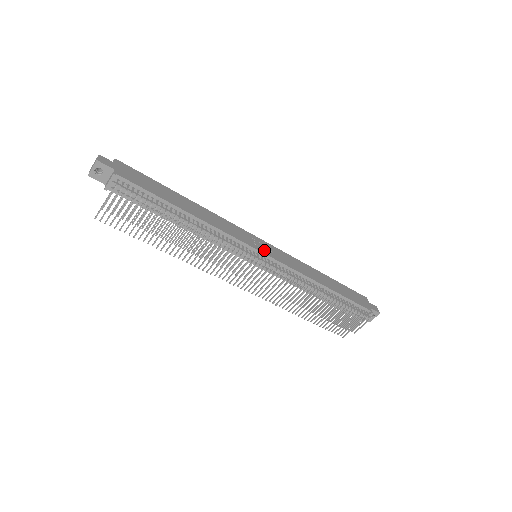
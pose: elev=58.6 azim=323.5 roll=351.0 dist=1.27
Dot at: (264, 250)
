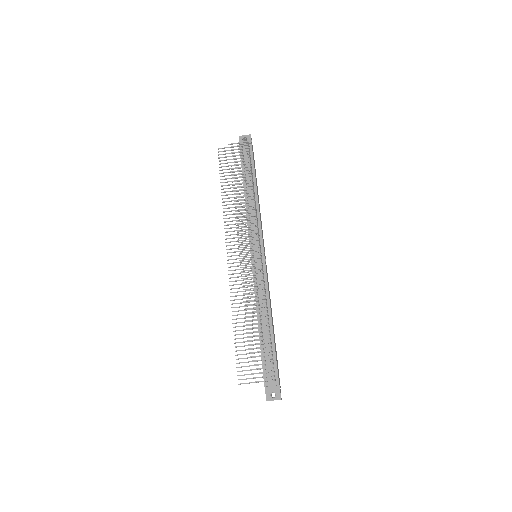
Dot at: occluded
